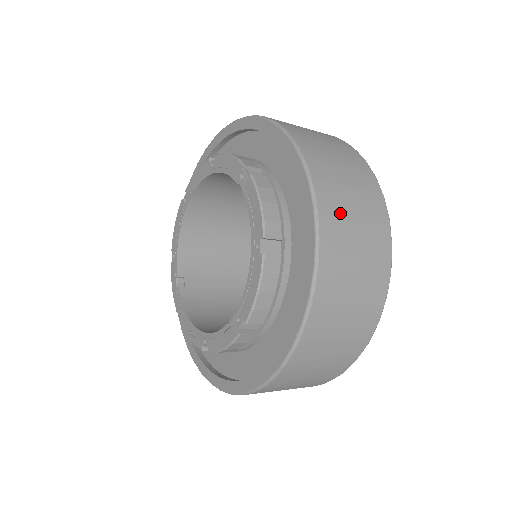
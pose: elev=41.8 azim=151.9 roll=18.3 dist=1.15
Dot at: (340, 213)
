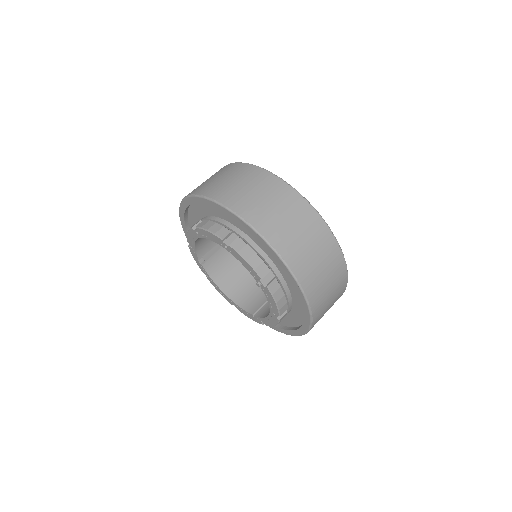
Dot at: (323, 304)
